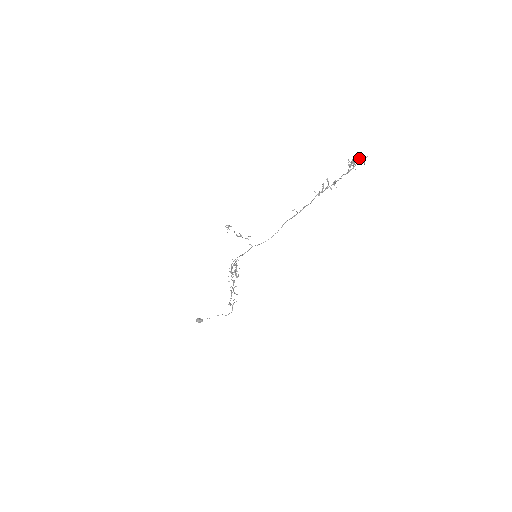
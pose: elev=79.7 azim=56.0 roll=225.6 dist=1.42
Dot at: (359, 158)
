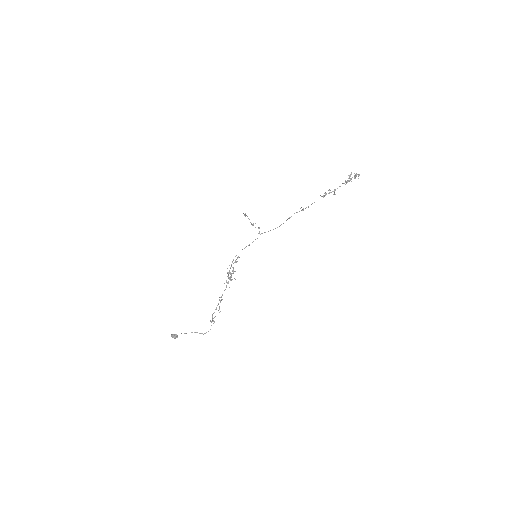
Dot at: (354, 176)
